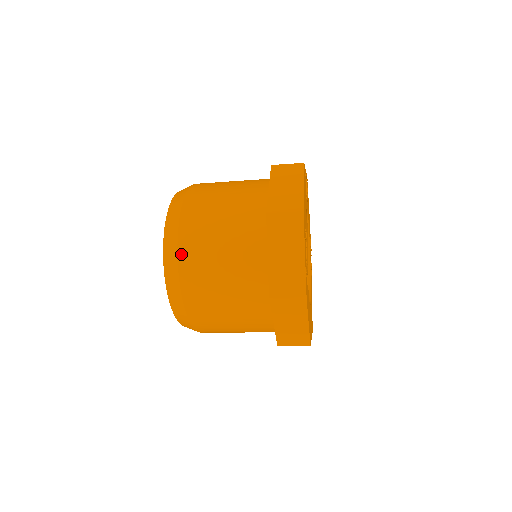
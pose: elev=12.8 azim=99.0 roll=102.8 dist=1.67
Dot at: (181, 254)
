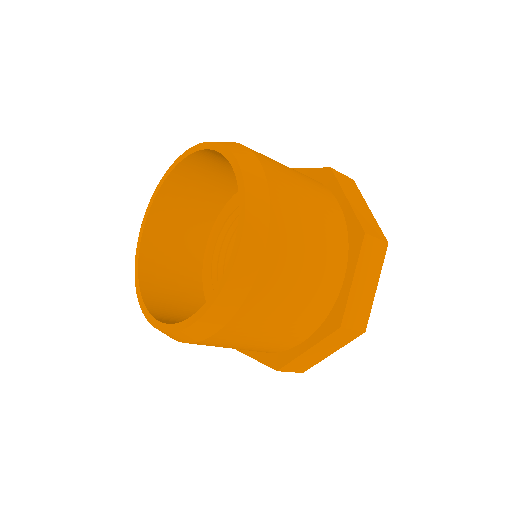
Dot at: (266, 168)
